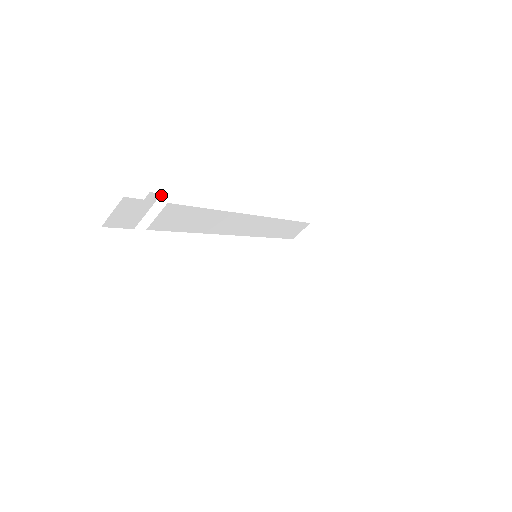
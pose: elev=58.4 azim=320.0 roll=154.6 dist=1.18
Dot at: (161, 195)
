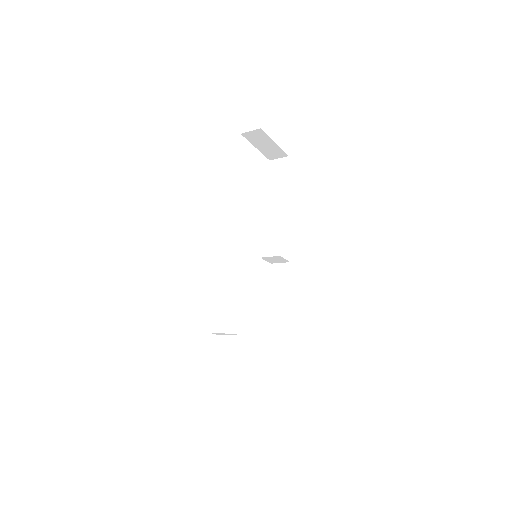
Dot at: (233, 334)
